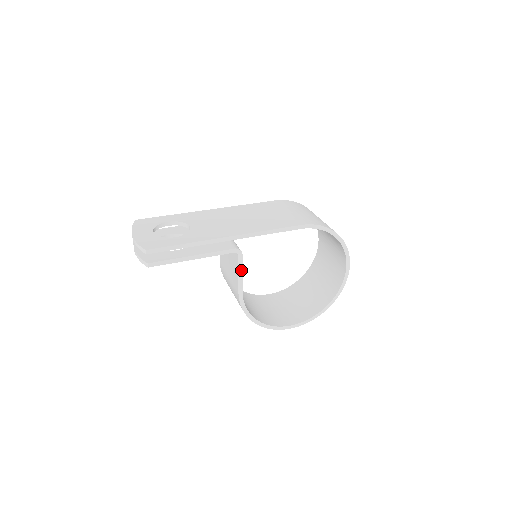
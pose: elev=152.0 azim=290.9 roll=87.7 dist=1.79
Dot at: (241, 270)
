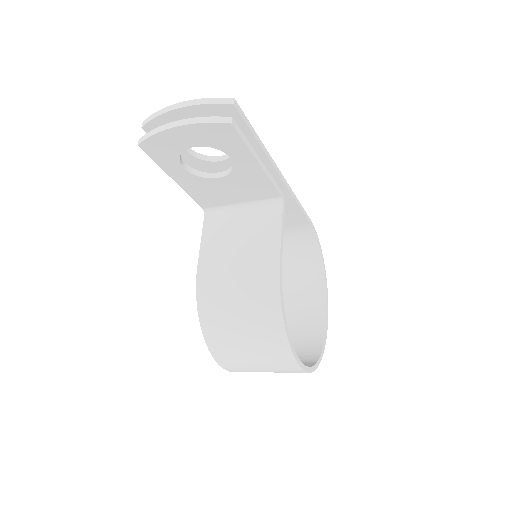
Dot at: (283, 227)
